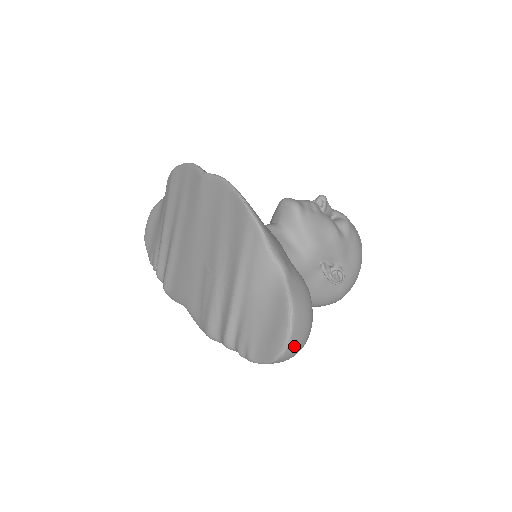
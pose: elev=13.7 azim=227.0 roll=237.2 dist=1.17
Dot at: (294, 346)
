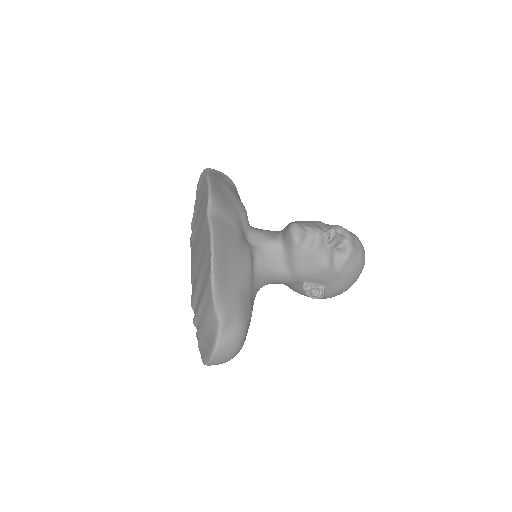
Dot at: (215, 364)
